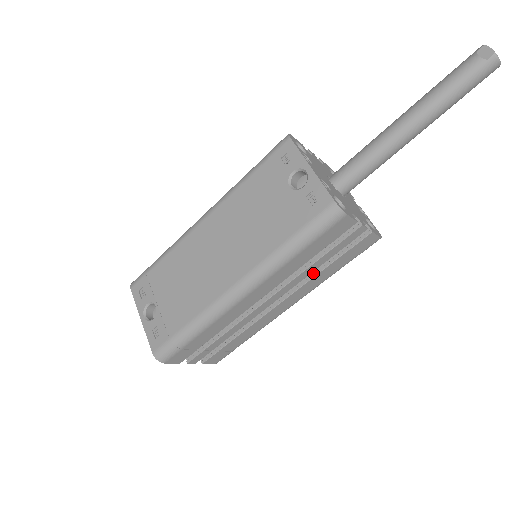
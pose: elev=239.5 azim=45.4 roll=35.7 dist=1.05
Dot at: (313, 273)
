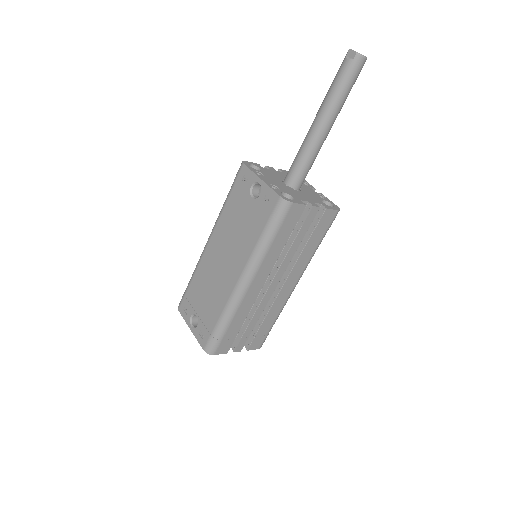
Dot at: (298, 254)
